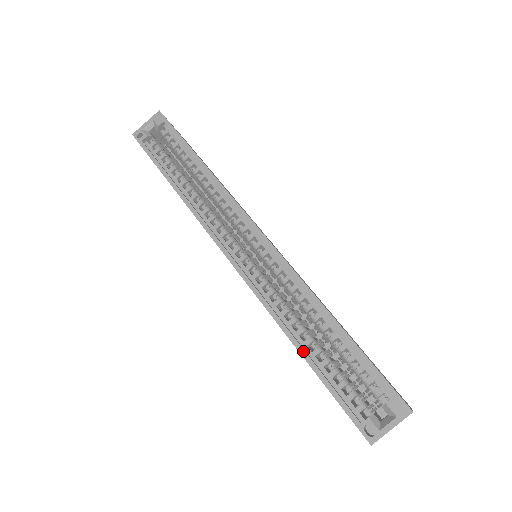
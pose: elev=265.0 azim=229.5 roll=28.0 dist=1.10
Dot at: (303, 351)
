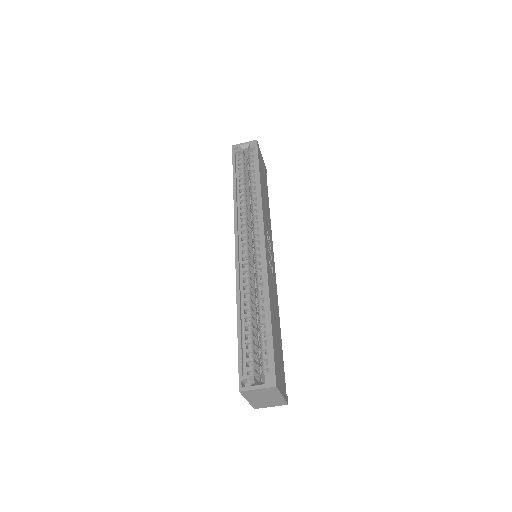
Dot at: (239, 318)
